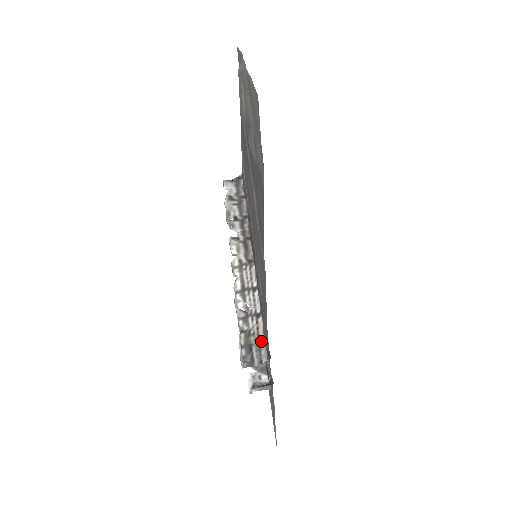
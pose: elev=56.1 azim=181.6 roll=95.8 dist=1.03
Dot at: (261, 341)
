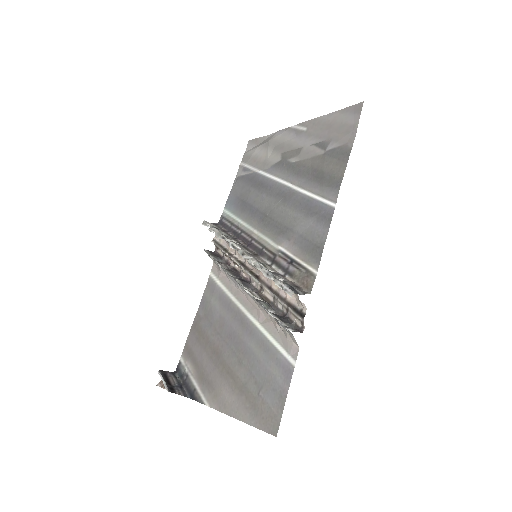
Dot at: (297, 285)
